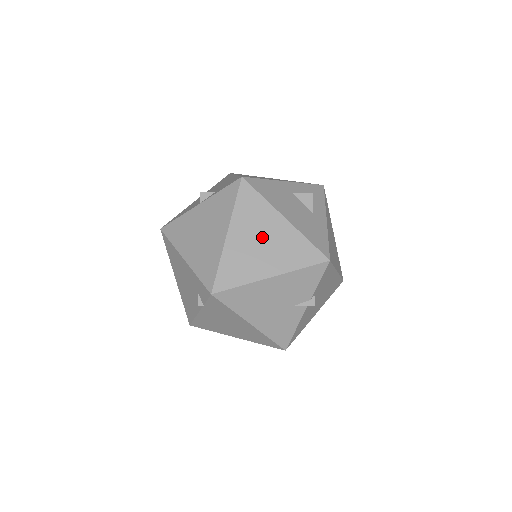
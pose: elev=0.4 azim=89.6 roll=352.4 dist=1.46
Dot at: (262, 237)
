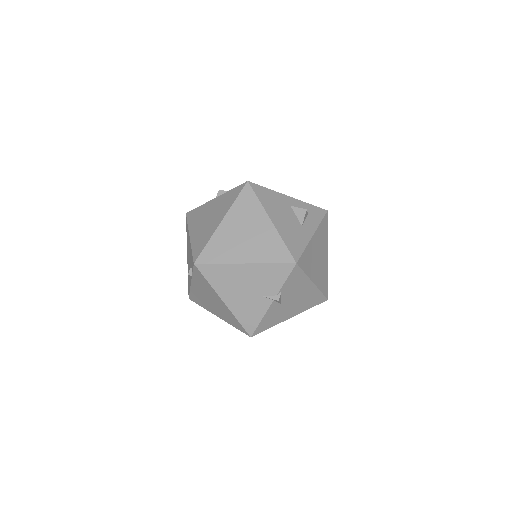
Dot at: (248, 230)
